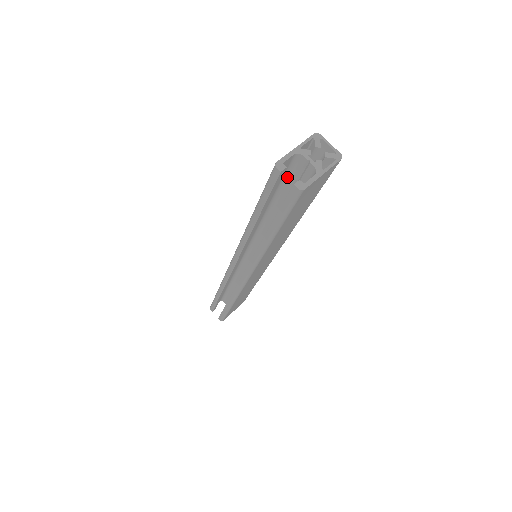
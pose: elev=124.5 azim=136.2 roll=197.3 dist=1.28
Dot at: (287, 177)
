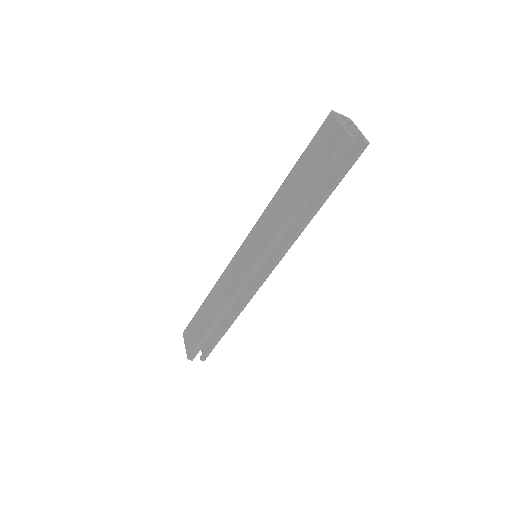
Dot at: occluded
